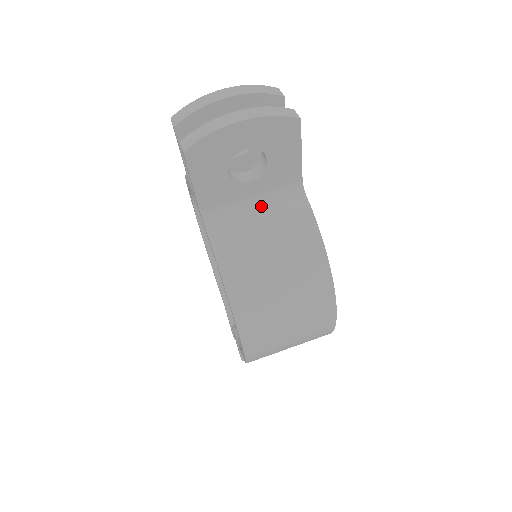
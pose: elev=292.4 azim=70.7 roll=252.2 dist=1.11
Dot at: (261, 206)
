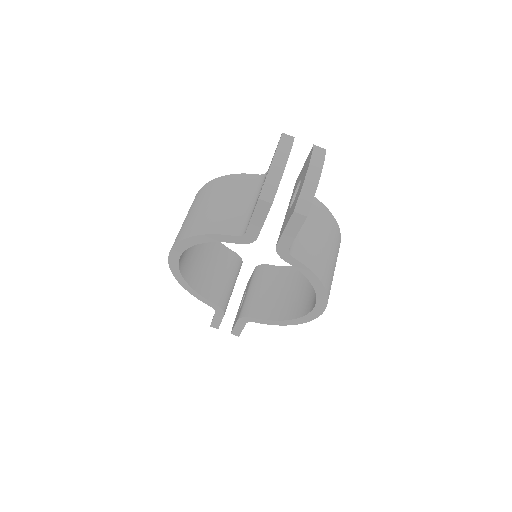
Dot at: occluded
